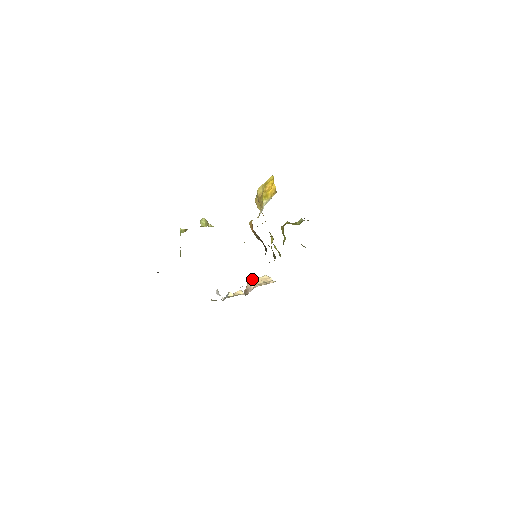
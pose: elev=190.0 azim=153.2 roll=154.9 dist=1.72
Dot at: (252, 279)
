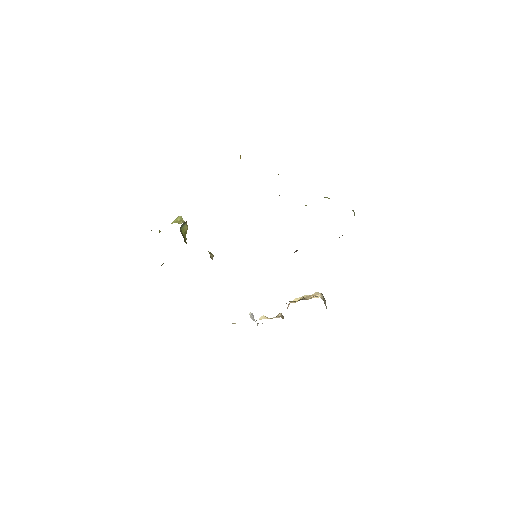
Dot at: (295, 298)
